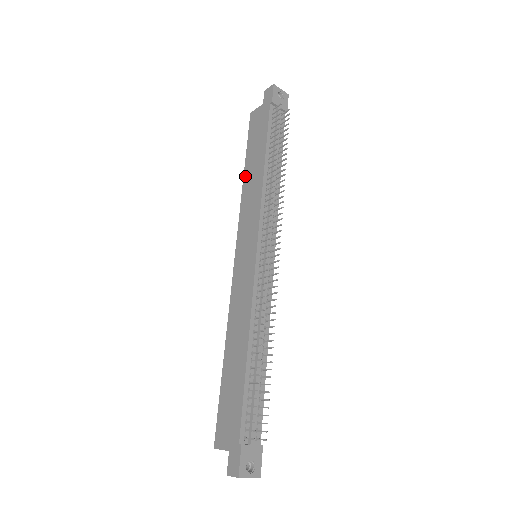
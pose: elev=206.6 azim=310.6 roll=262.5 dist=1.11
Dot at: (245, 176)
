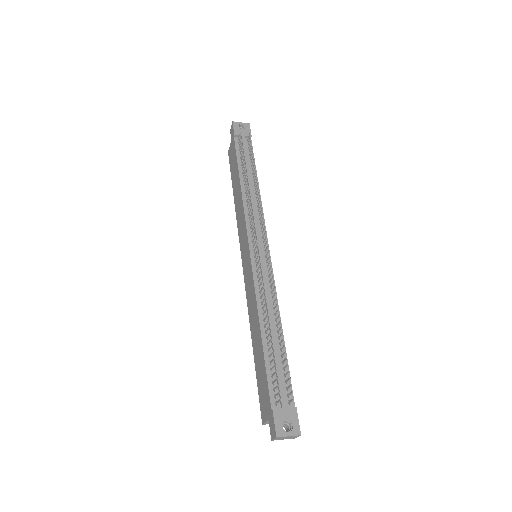
Dot at: (234, 200)
